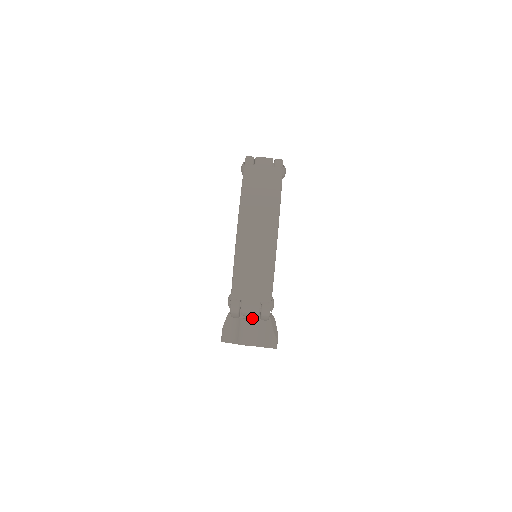
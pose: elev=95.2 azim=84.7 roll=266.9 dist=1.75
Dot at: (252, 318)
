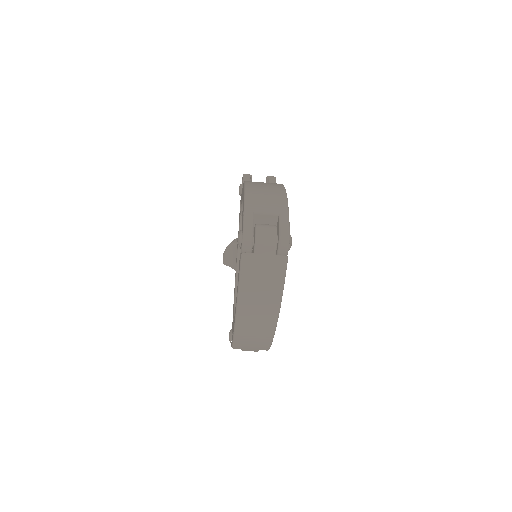
Dot at: occluded
